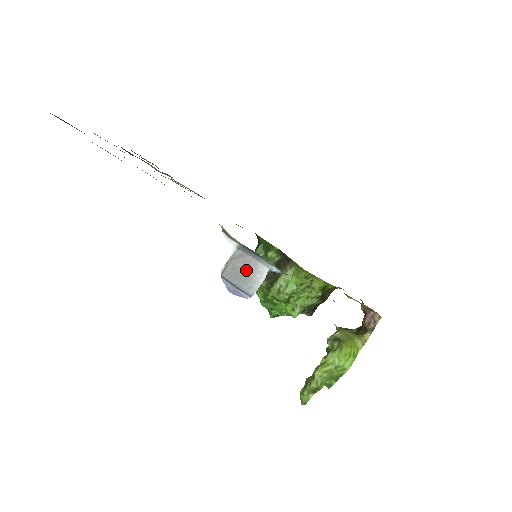
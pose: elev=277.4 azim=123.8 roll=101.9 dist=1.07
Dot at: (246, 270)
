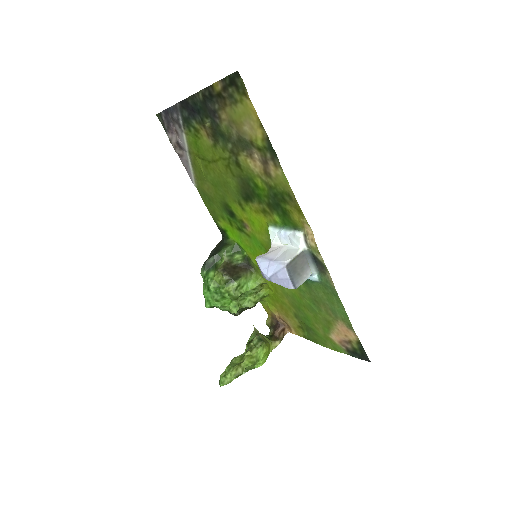
Dot at: (301, 268)
